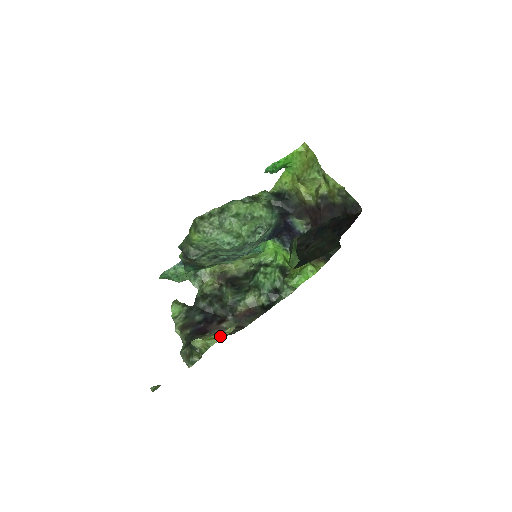
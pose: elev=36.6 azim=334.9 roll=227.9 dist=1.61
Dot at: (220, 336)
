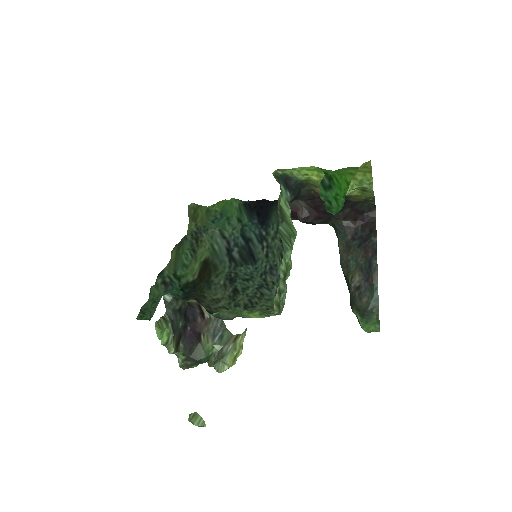
Dot at: (240, 350)
